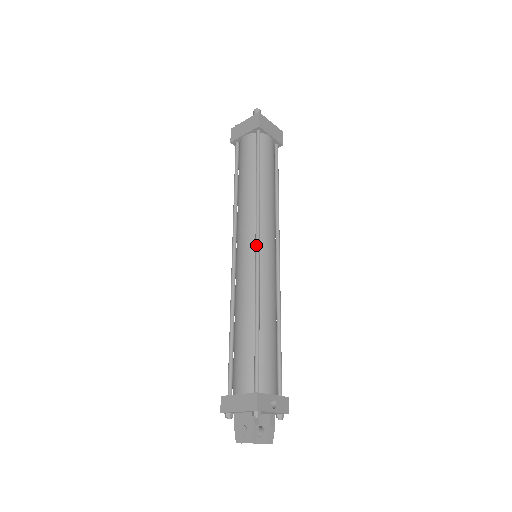
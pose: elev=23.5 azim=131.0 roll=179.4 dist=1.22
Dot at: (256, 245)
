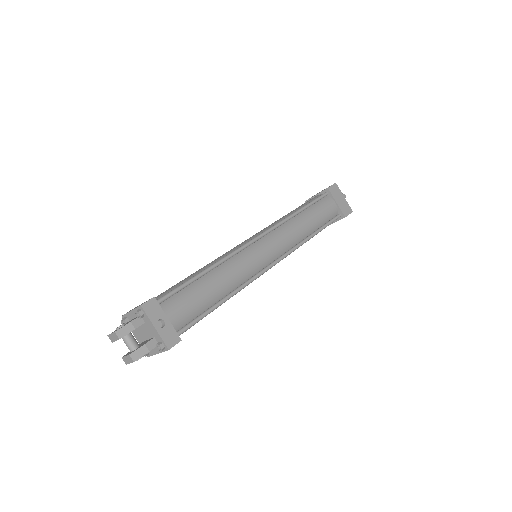
Dot at: (256, 236)
